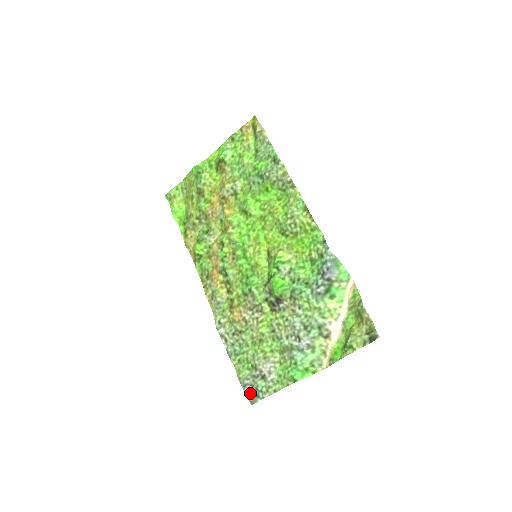
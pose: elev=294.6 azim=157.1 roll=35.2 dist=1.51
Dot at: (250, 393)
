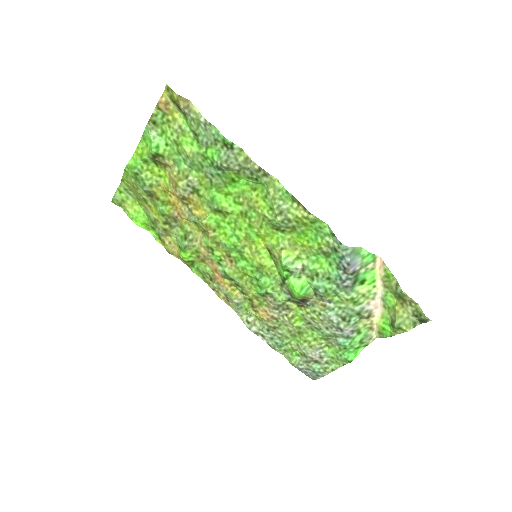
Dot at: (308, 374)
